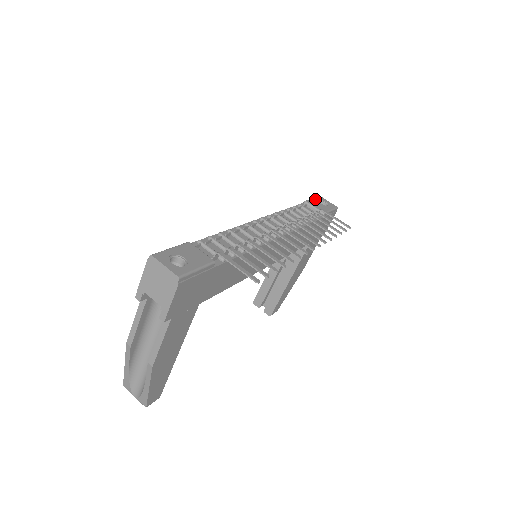
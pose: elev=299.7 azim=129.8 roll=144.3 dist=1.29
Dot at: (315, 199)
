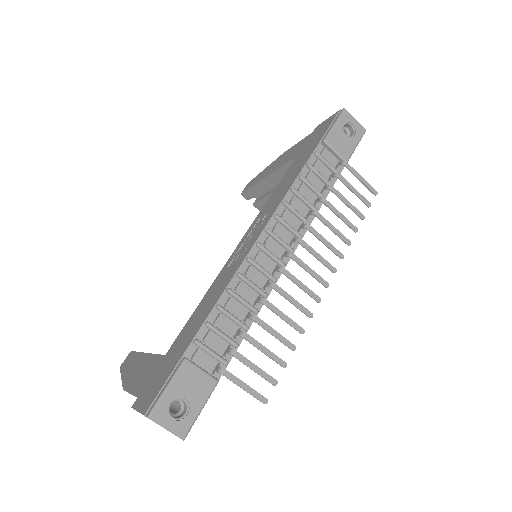
Dot at: (338, 125)
